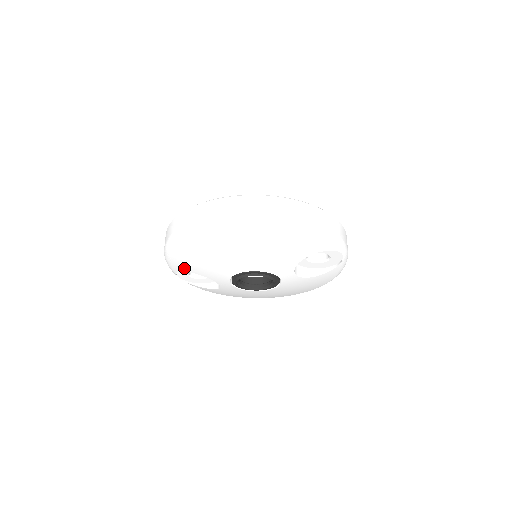
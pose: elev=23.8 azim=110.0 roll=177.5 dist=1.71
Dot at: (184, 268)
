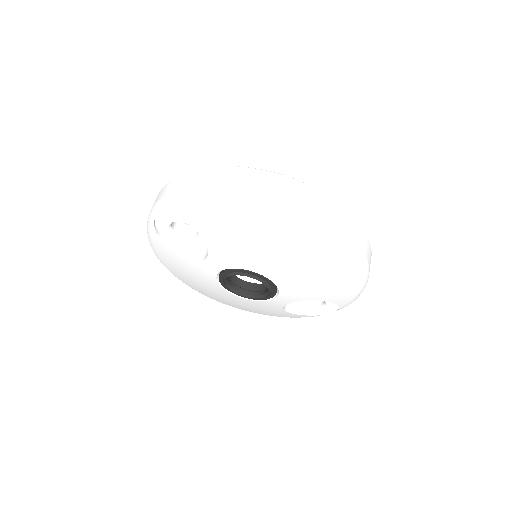
Dot at: (199, 221)
